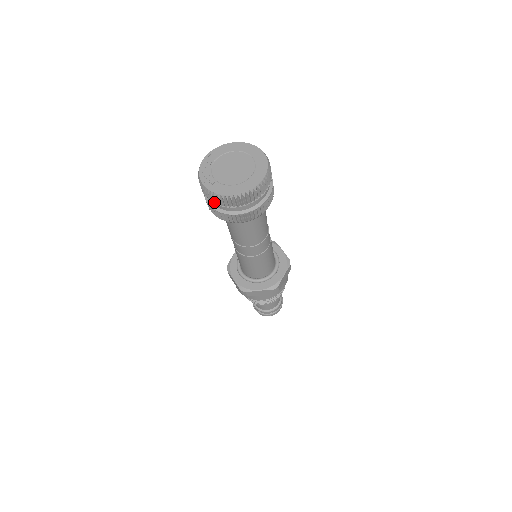
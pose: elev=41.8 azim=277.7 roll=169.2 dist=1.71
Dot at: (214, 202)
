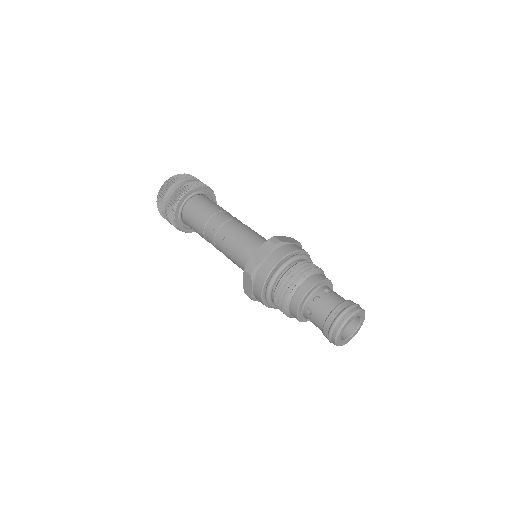
Dot at: (162, 201)
